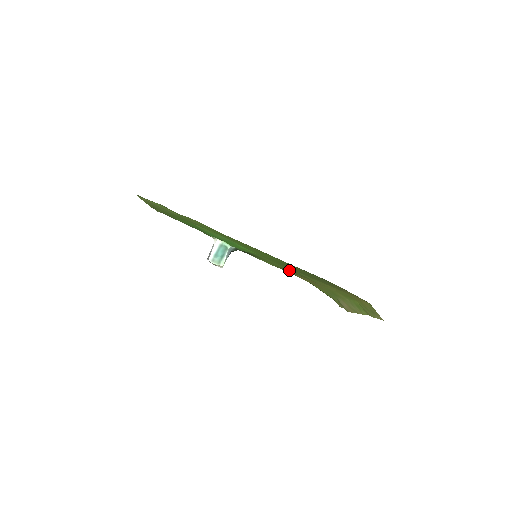
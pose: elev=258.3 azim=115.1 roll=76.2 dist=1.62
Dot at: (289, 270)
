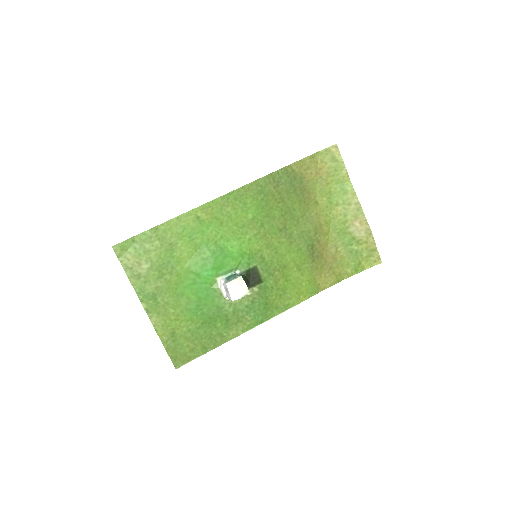
Dot at: (297, 257)
